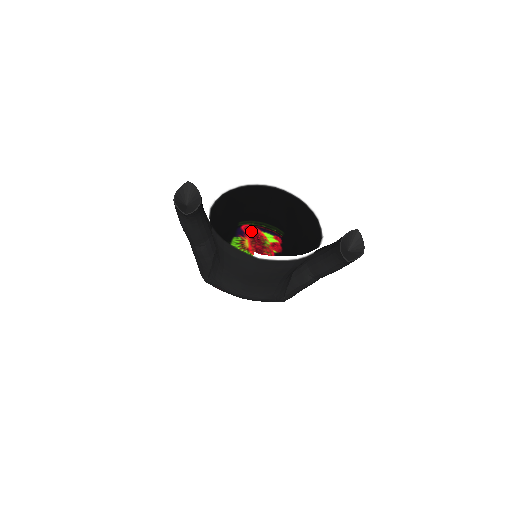
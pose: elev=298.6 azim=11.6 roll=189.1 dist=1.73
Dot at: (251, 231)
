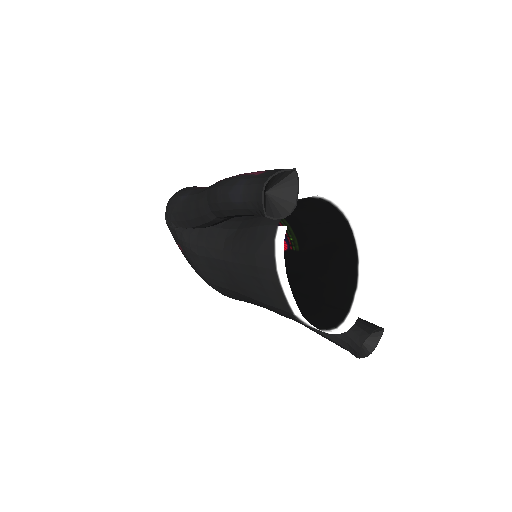
Dot at: occluded
